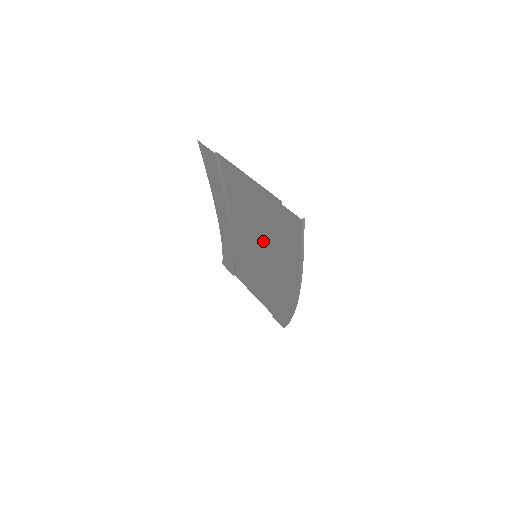
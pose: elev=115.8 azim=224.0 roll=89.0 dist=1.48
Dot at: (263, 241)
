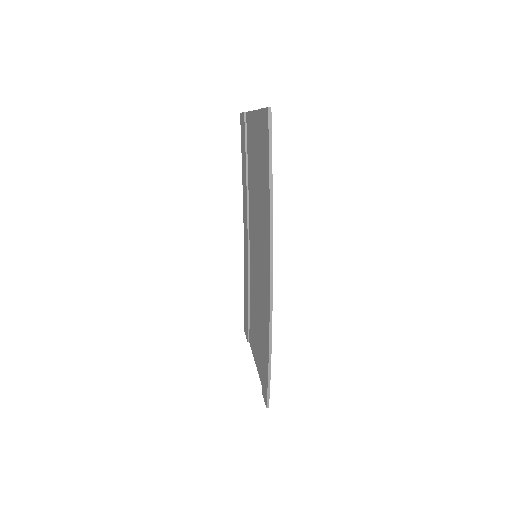
Dot at: (259, 213)
